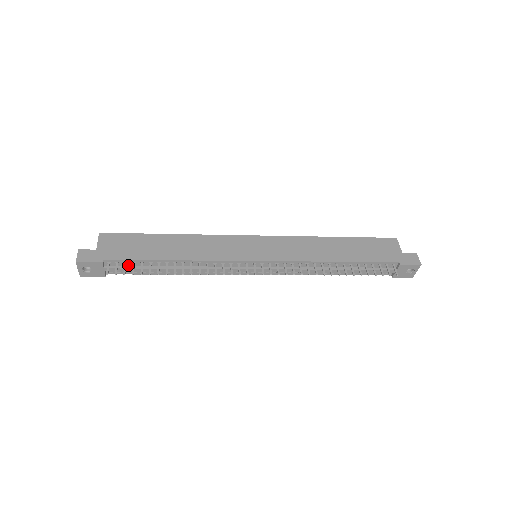
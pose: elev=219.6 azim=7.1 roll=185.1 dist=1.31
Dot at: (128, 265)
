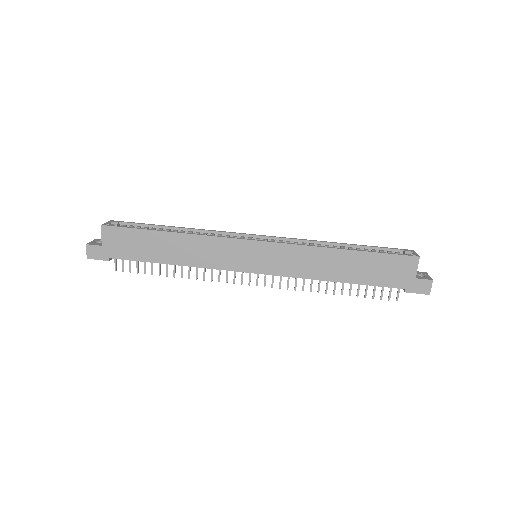
Dot at: occluded
